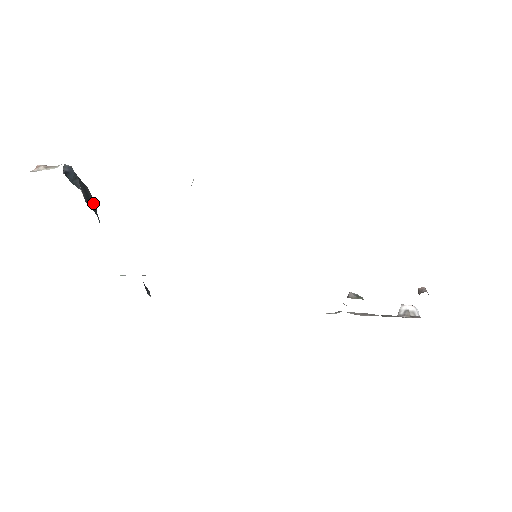
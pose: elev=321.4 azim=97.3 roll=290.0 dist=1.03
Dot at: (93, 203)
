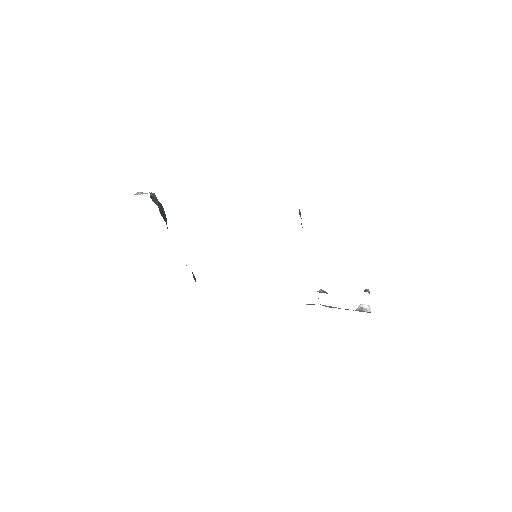
Dot at: (165, 216)
